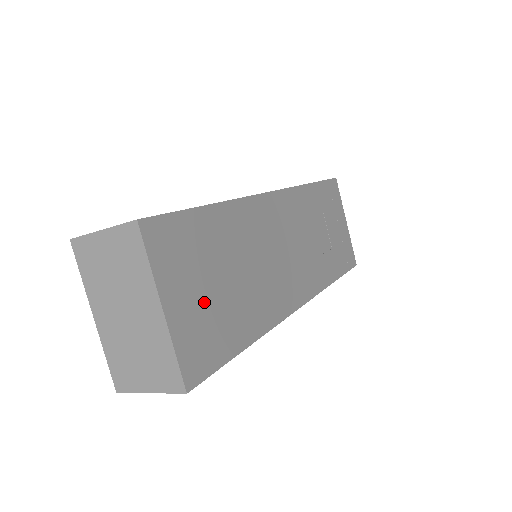
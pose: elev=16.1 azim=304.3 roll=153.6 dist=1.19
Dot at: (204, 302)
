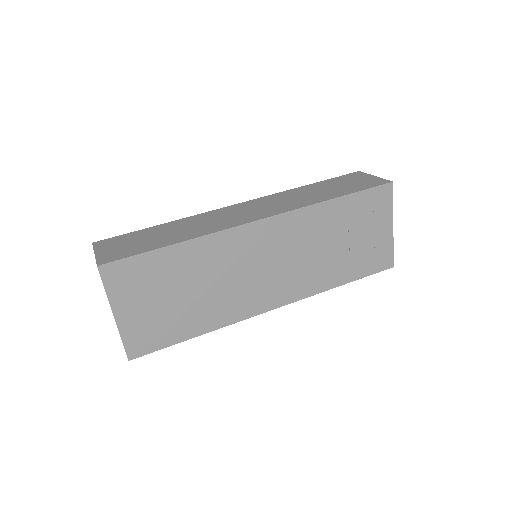
Dot at: (154, 311)
